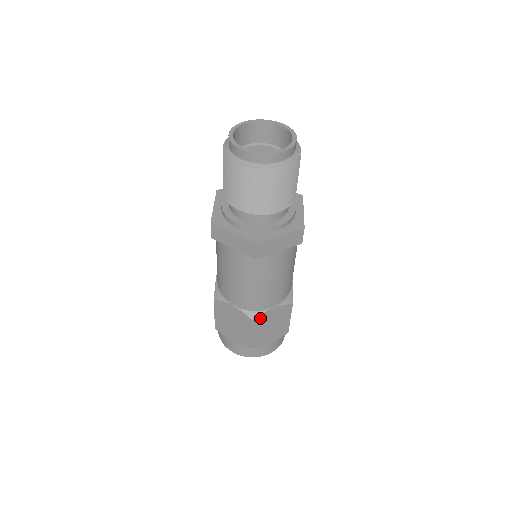
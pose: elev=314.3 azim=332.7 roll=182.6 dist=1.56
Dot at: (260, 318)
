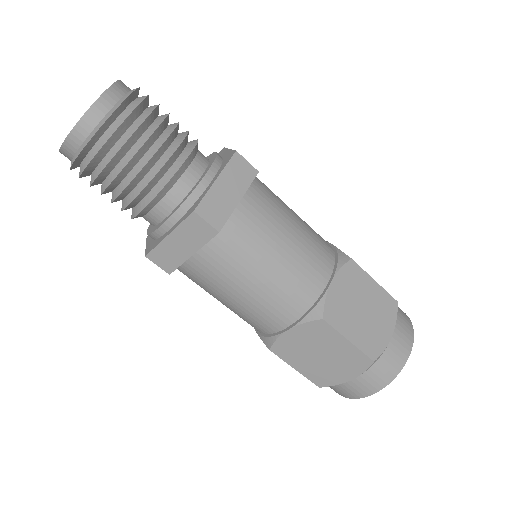
Dot at: (331, 309)
